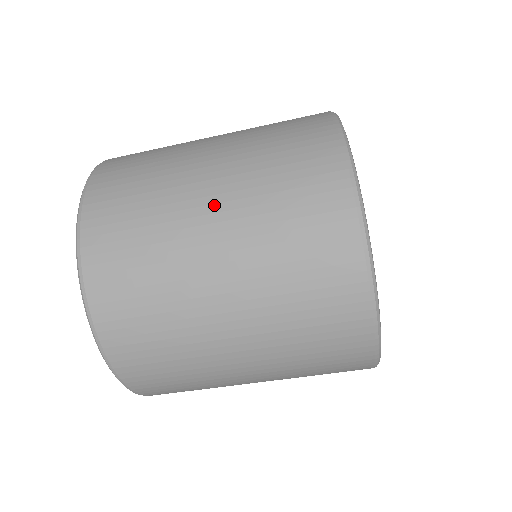
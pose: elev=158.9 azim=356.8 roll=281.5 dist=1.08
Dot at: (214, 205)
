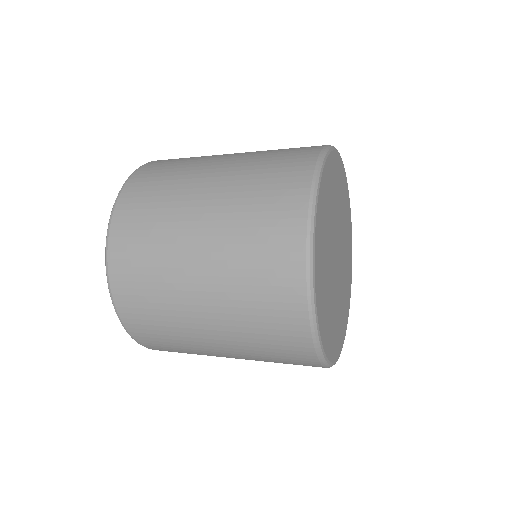
Dot at: (206, 207)
